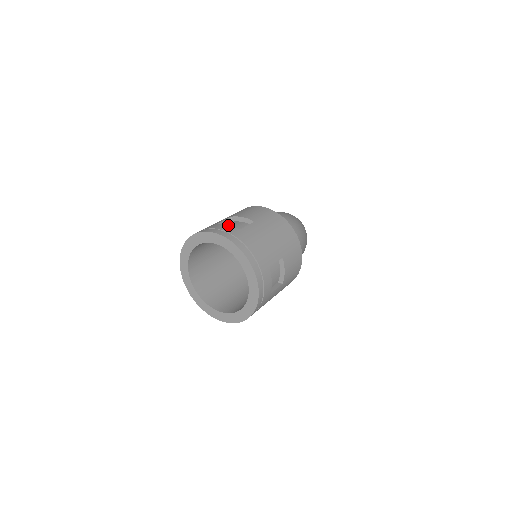
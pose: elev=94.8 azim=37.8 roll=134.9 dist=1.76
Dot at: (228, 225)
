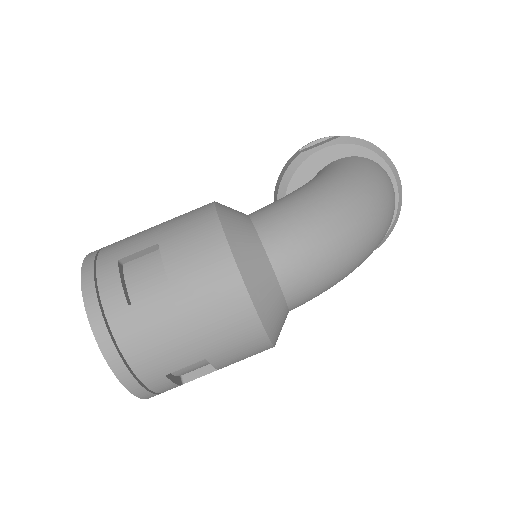
Dot at: (119, 283)
